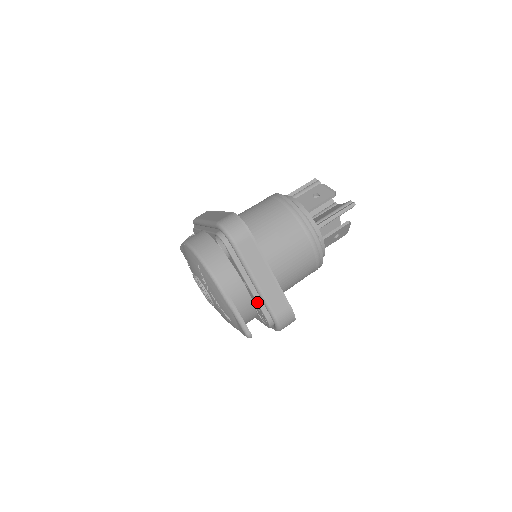
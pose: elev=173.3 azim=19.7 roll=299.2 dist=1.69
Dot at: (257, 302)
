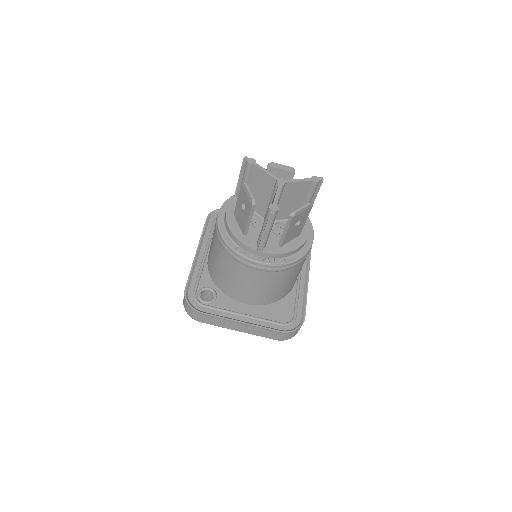
Dot at: occluded
